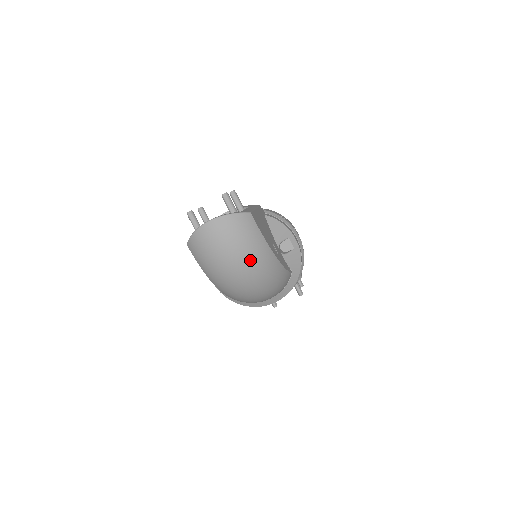
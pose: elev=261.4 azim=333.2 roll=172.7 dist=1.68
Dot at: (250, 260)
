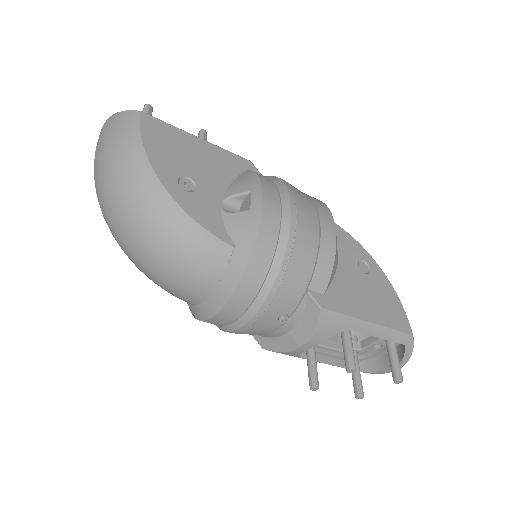
Dot at: (112, 172)
